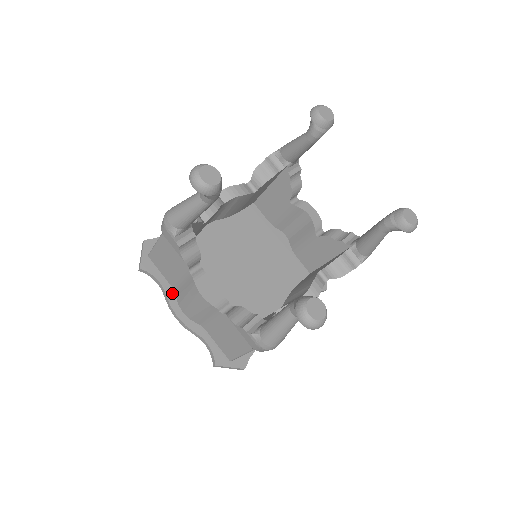
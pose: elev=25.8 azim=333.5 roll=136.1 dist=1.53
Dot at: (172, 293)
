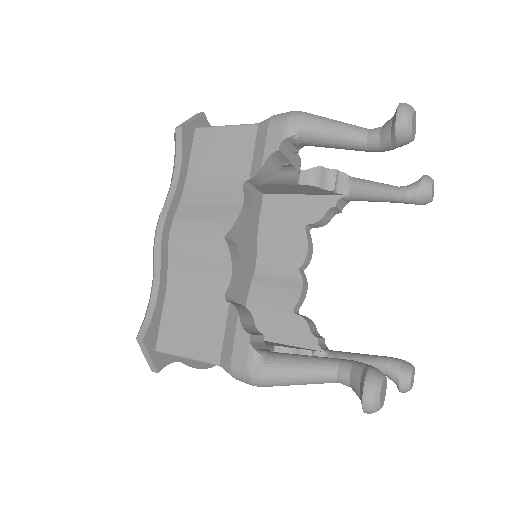
Dot at: occluded
